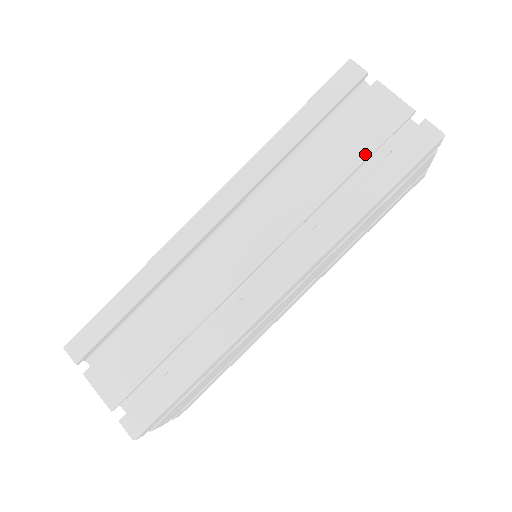
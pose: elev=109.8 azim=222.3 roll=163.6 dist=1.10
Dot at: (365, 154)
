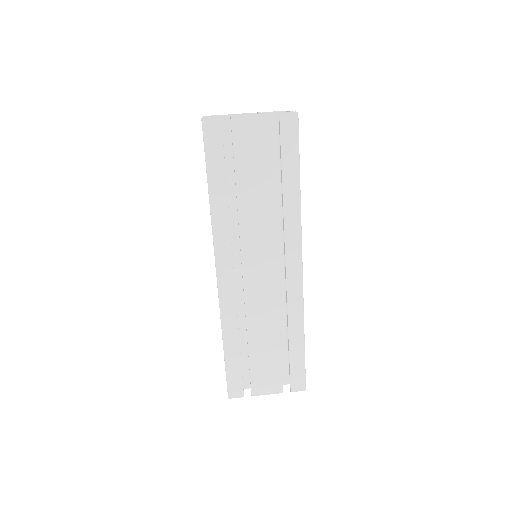
Dot at: (269, 164)
